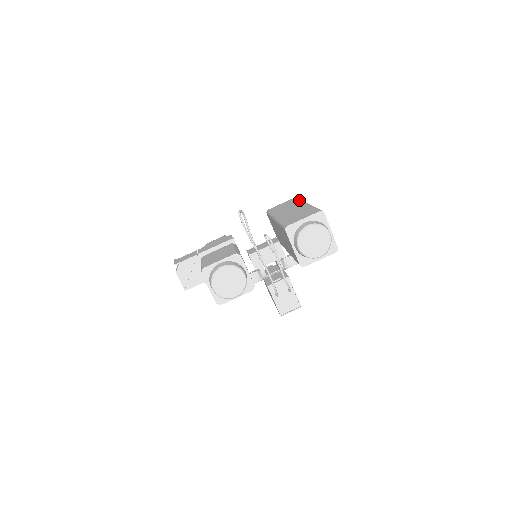
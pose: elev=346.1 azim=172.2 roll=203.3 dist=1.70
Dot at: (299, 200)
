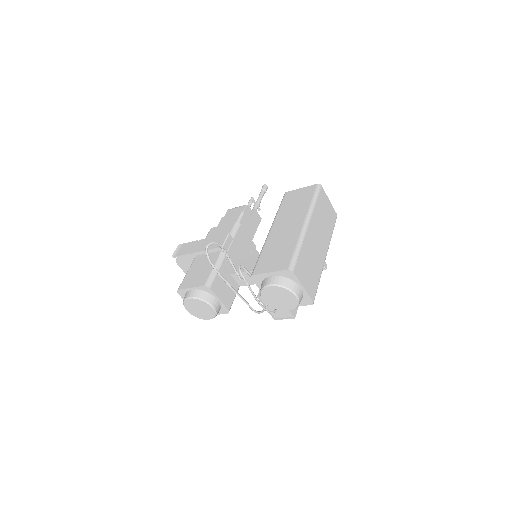
Dot at: (311, 201)
